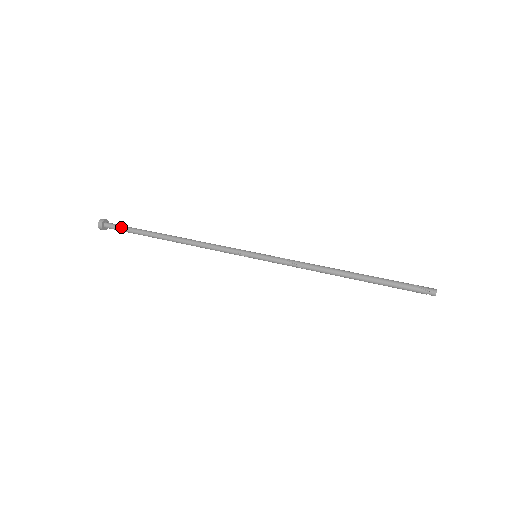
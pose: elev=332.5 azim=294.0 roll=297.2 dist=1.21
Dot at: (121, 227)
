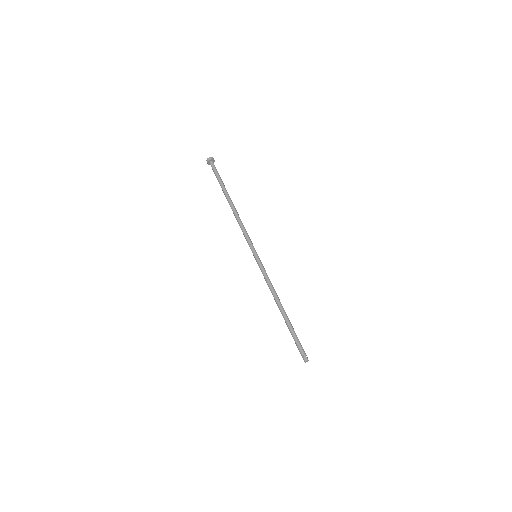
Dot at: (216, 172)
